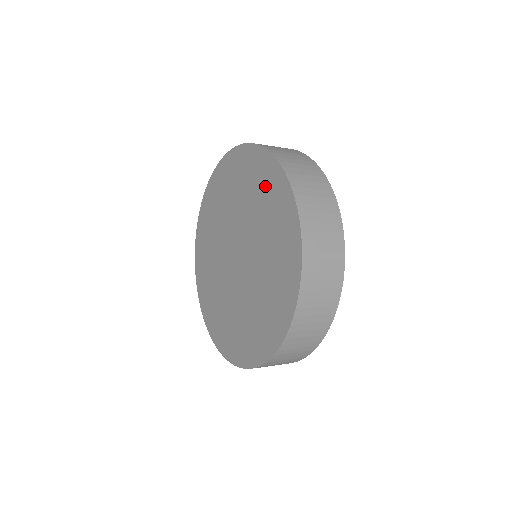
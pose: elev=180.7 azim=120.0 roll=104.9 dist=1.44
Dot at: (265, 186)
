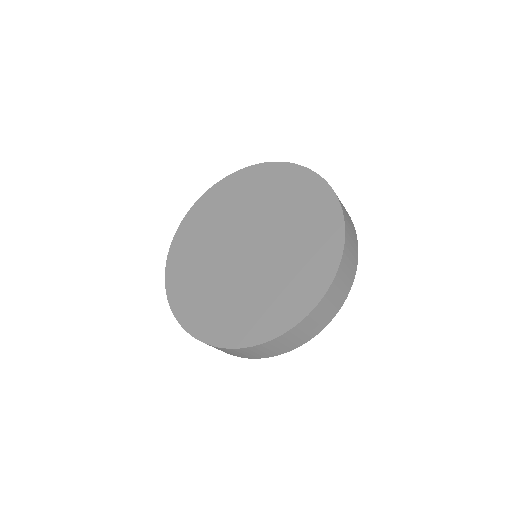
Dot at: (228, 194)
